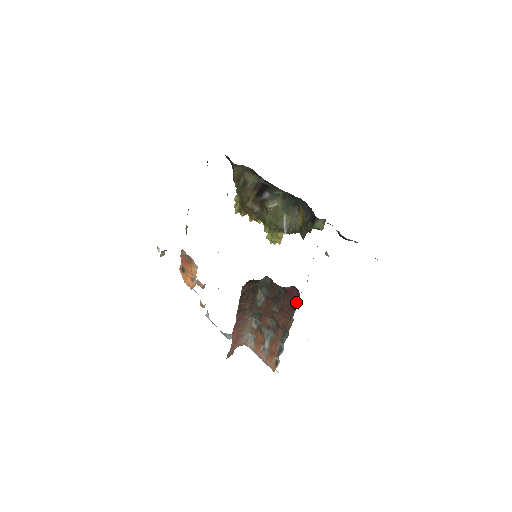
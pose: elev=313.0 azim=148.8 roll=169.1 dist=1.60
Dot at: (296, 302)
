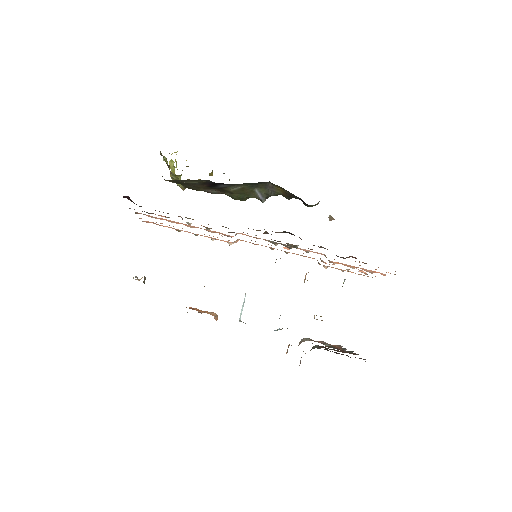
Dot at: occluded
